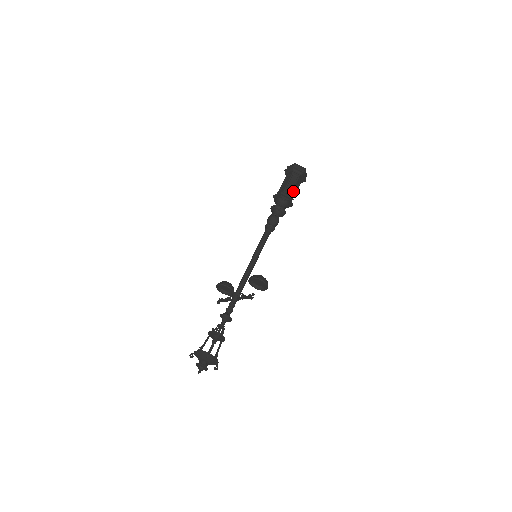
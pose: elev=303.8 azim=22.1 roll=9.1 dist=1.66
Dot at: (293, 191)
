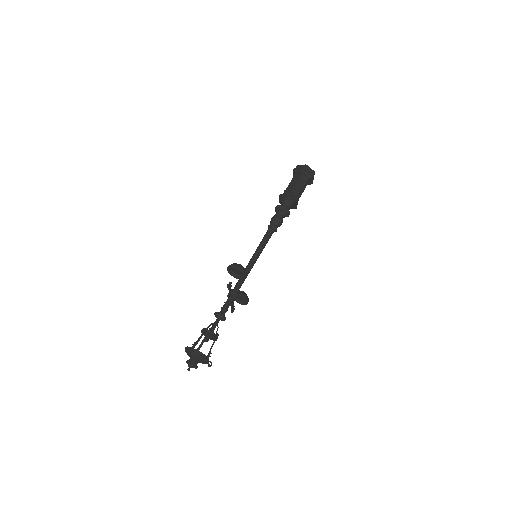
Dot at: (296, 189)
